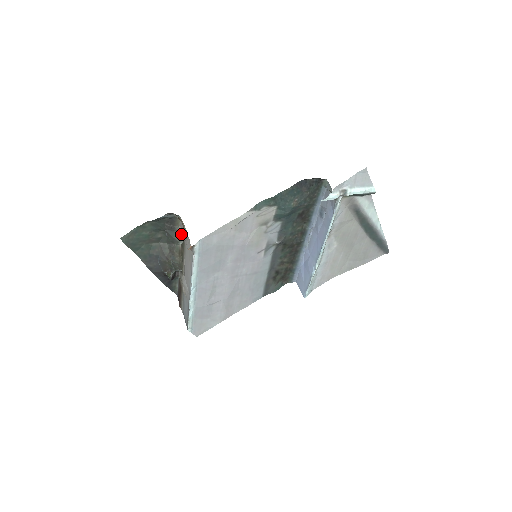
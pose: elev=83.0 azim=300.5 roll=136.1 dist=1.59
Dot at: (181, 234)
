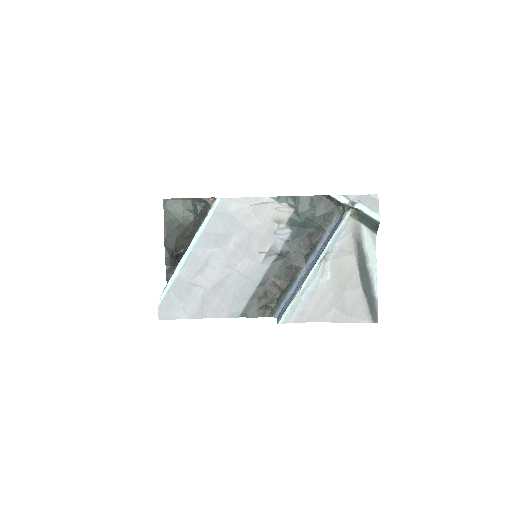
Dot at: occluded
